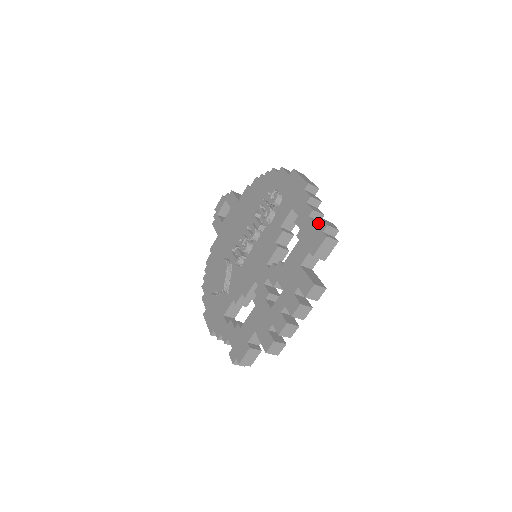
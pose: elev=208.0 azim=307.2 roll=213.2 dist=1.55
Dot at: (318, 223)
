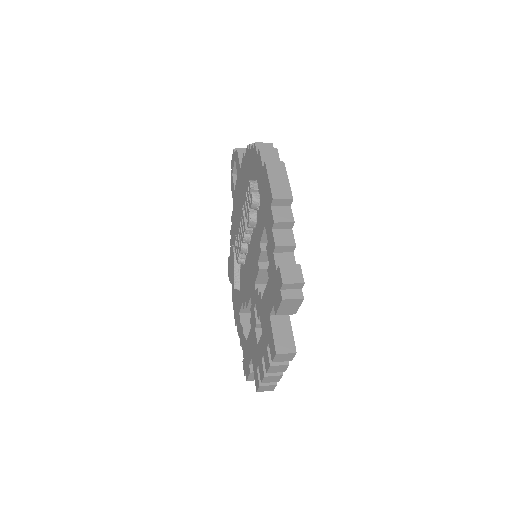
Dot at: (277, 272)
